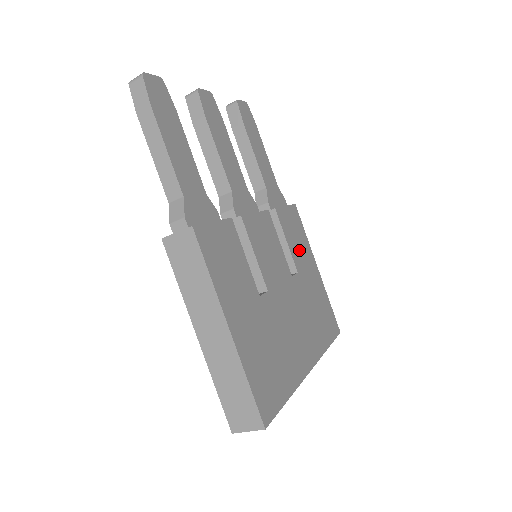
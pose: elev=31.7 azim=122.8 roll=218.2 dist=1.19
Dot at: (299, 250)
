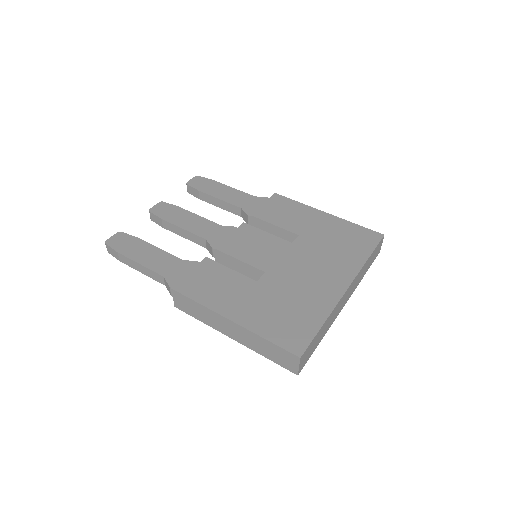
Dot at: (294, 219)
